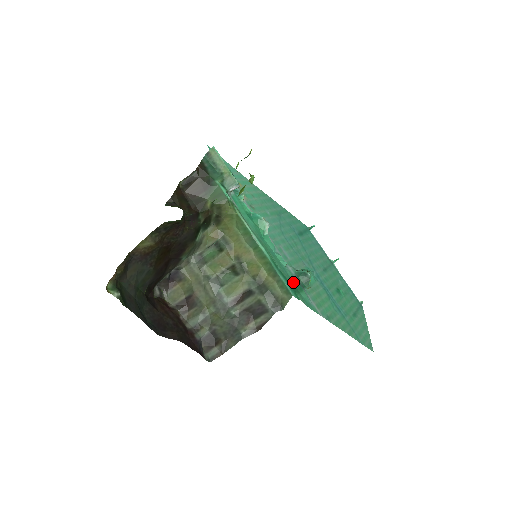
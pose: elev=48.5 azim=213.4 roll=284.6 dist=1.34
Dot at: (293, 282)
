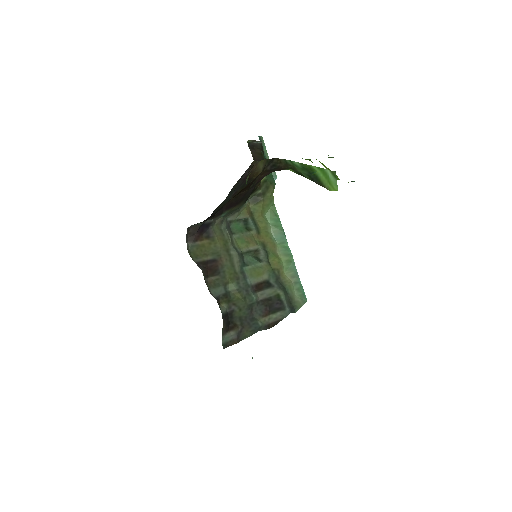
Dot at: occluded
